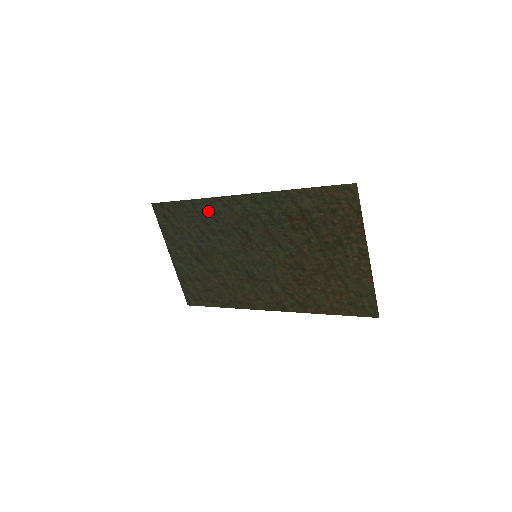
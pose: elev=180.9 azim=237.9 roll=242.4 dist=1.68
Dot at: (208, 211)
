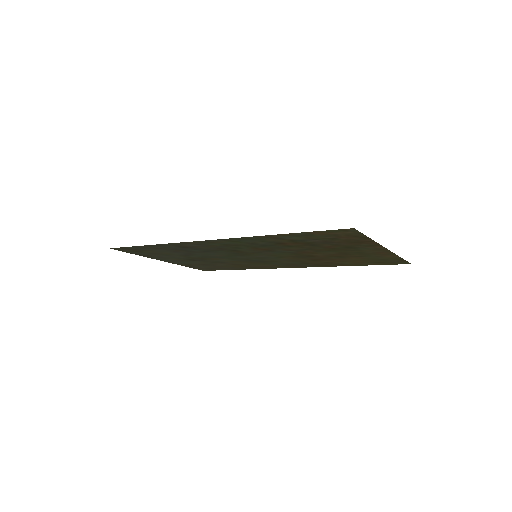
Dot at: (180, 247)
